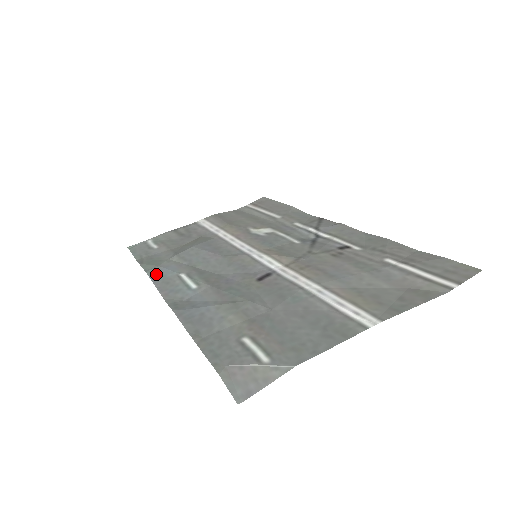
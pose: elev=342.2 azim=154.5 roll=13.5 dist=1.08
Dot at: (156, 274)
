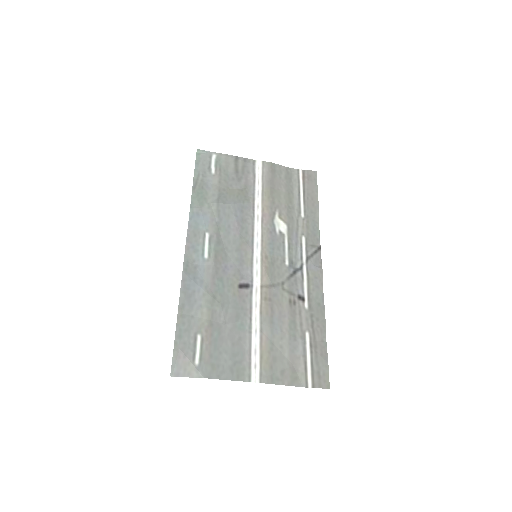
Dot at: (194, 217)
